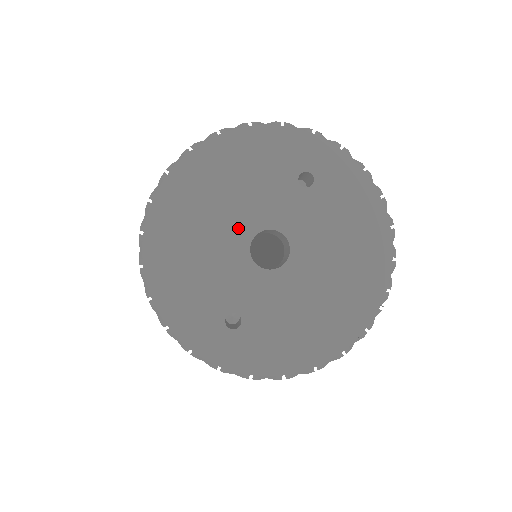
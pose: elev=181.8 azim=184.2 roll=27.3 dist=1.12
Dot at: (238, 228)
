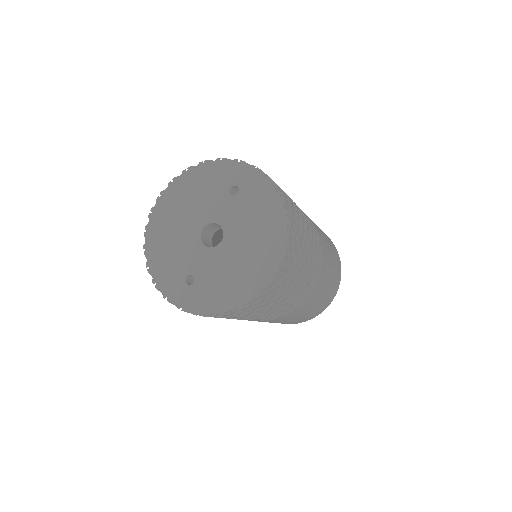
Dot at: (195, 224)
